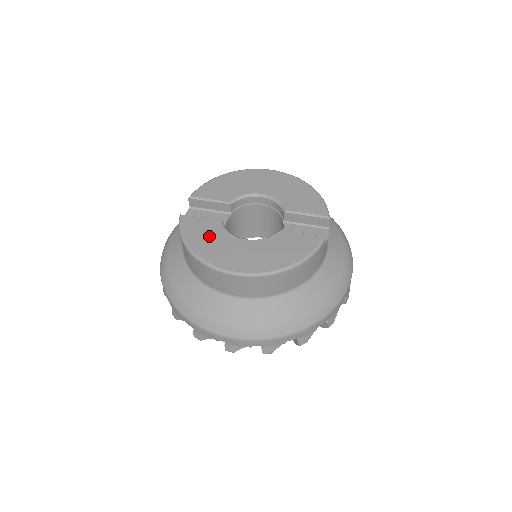
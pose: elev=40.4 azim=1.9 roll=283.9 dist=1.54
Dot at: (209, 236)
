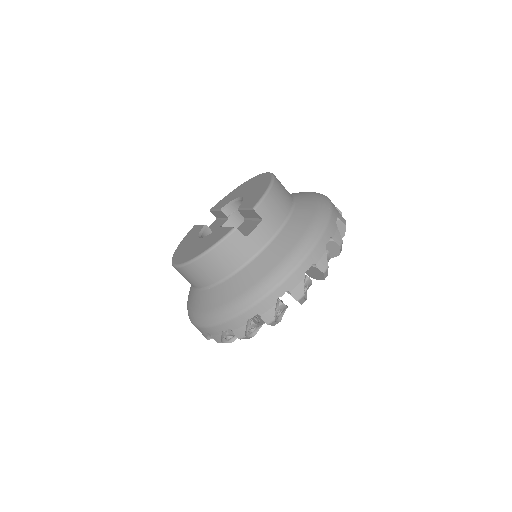
Dot at: (190, 238)
